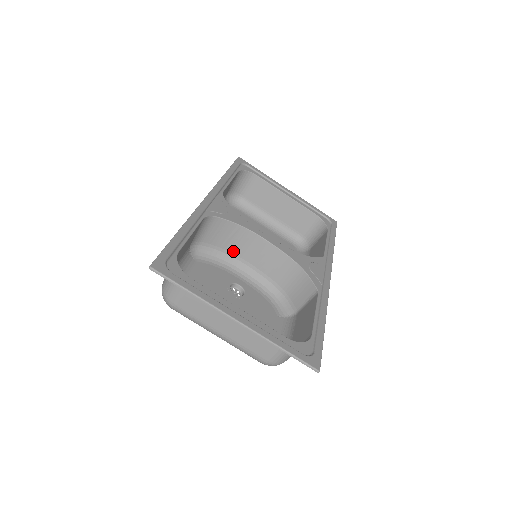
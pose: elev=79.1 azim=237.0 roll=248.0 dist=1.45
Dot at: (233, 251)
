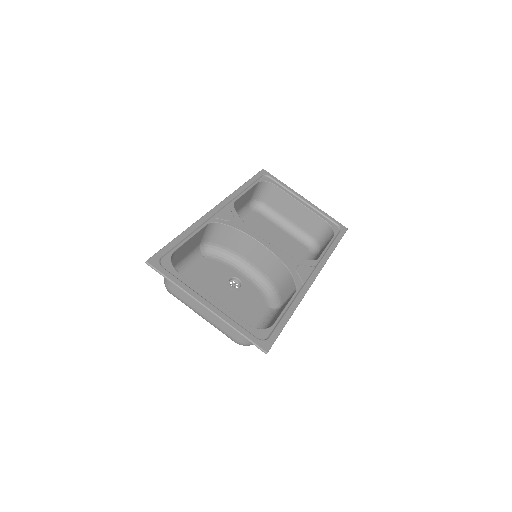
Dot at: (237, 251)
